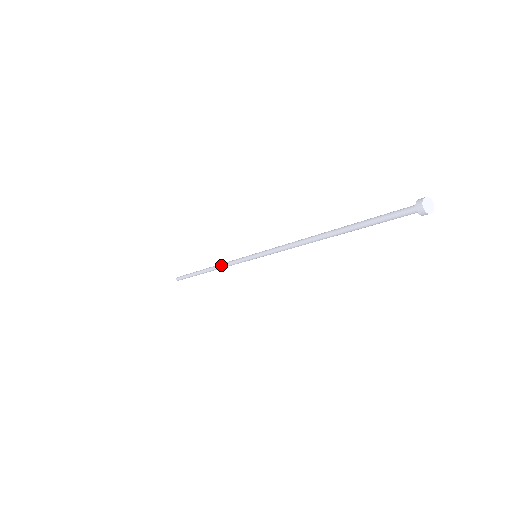
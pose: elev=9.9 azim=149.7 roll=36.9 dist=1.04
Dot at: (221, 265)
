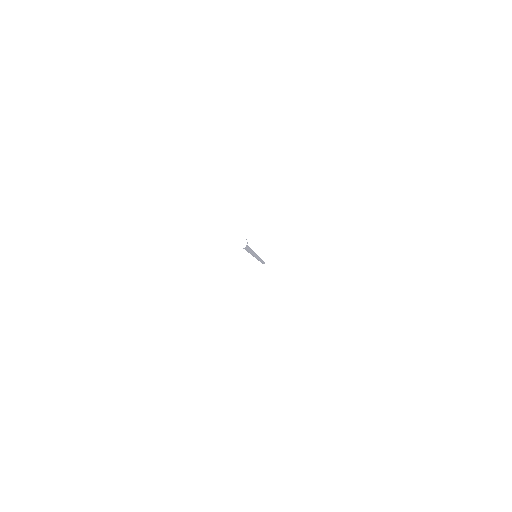
Dot at: occluded
